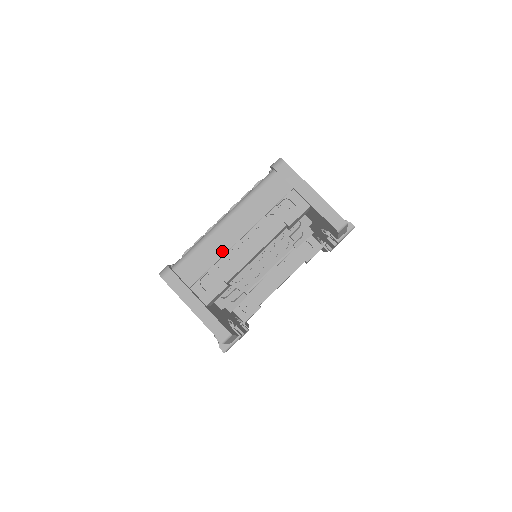
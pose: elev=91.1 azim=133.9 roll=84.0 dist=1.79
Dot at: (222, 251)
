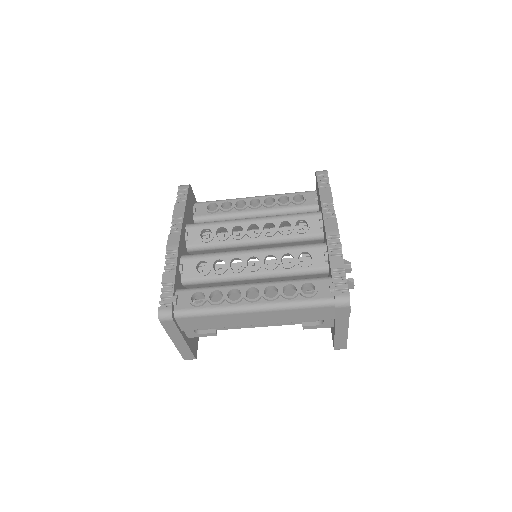
Dot at: (232, 325)
